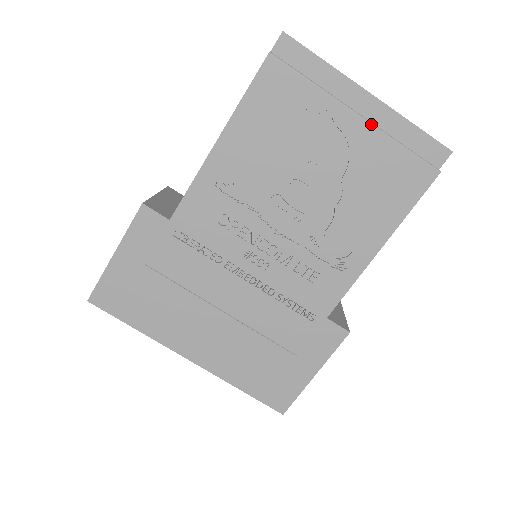
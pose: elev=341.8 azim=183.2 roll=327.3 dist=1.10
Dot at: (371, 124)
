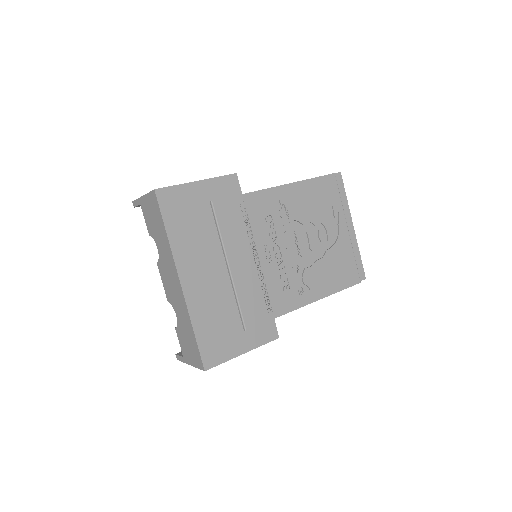
Dot at: occluded
